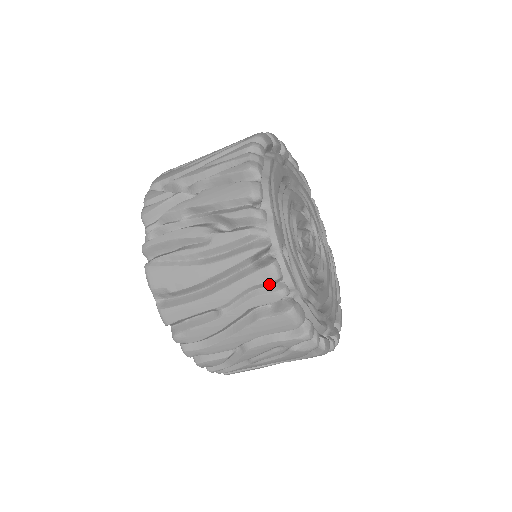
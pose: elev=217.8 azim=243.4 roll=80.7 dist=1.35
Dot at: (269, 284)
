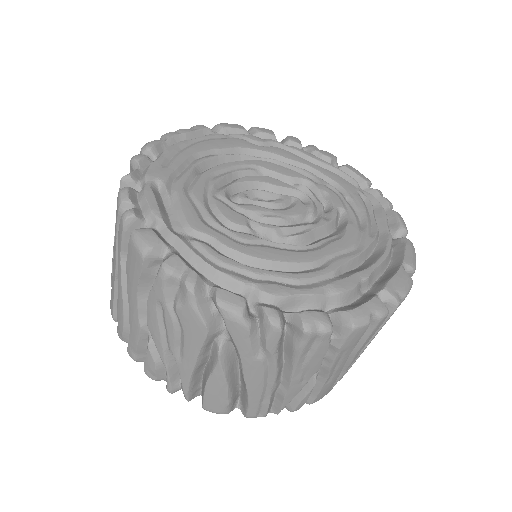
Dot at: (121, 215)
